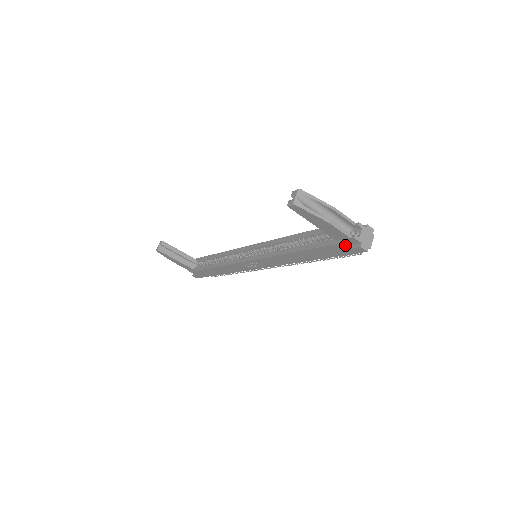
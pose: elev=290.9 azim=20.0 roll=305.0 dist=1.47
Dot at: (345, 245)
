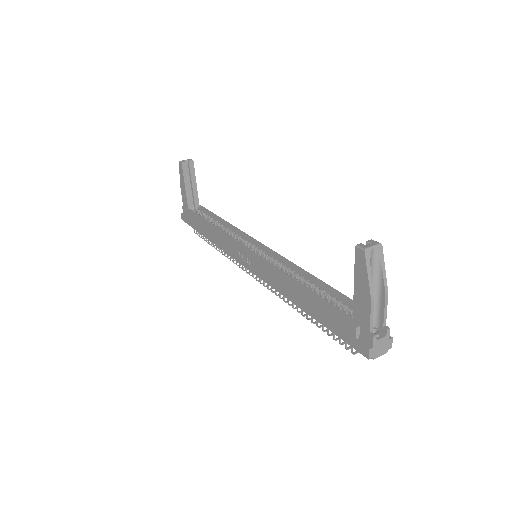
Dot at: (356, 332)
